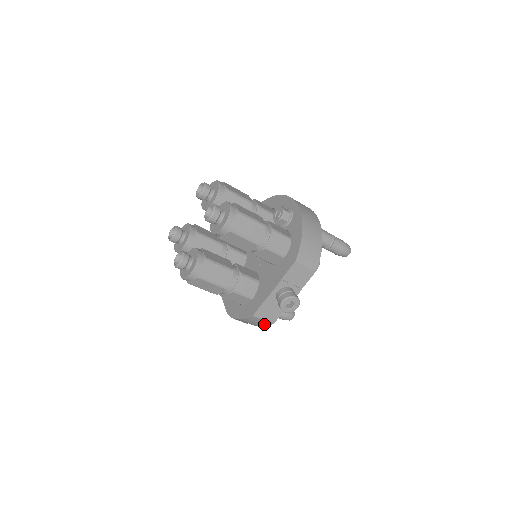
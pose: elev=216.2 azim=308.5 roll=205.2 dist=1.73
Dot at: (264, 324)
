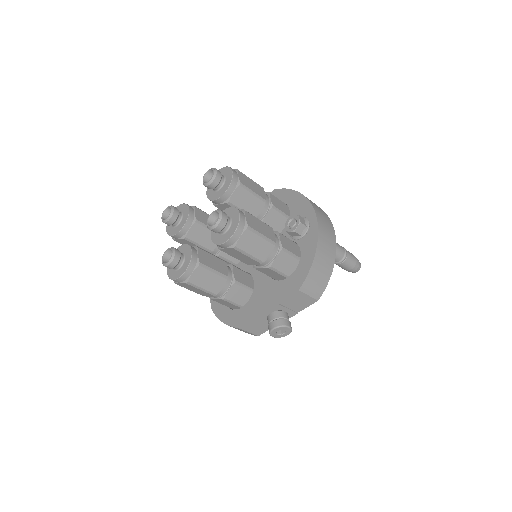
Dot at: (248, 333)
